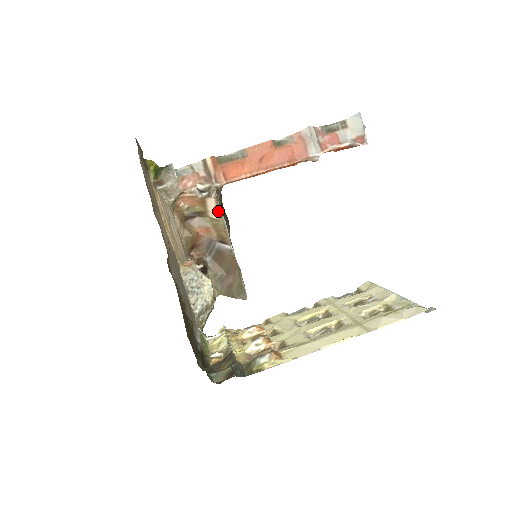
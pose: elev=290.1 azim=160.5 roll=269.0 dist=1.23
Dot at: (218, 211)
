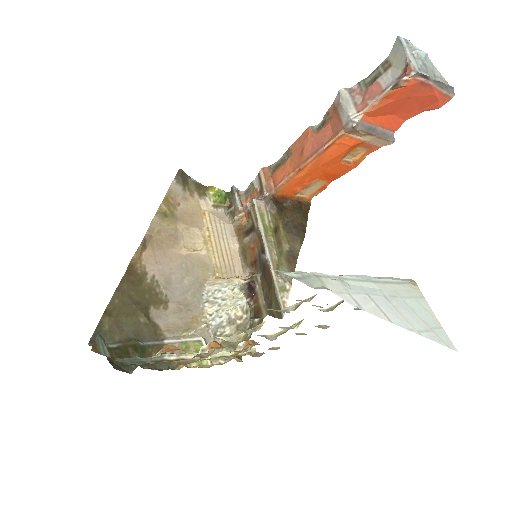
Dot at: (255, 219)
